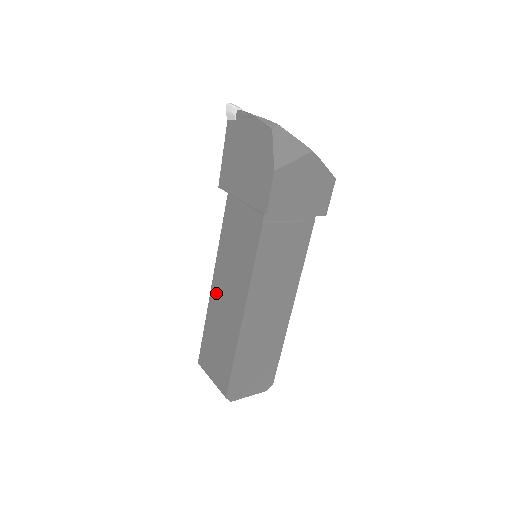
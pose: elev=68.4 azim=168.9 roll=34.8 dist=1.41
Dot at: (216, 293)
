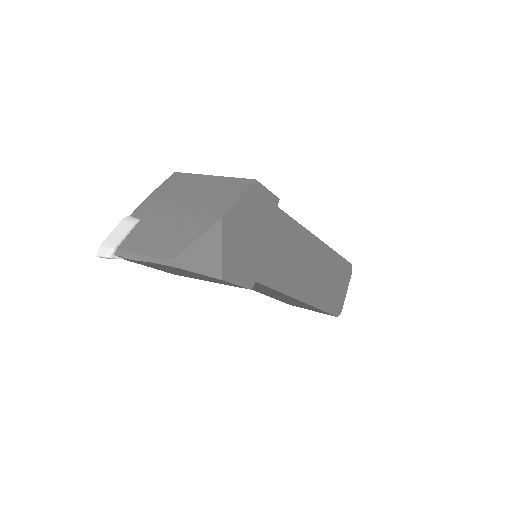
Dot at: occluded
